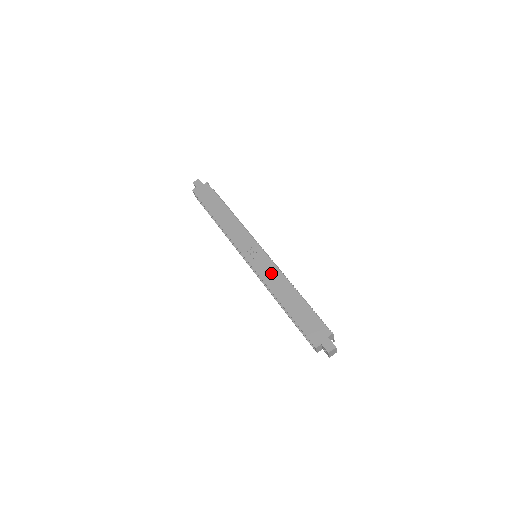
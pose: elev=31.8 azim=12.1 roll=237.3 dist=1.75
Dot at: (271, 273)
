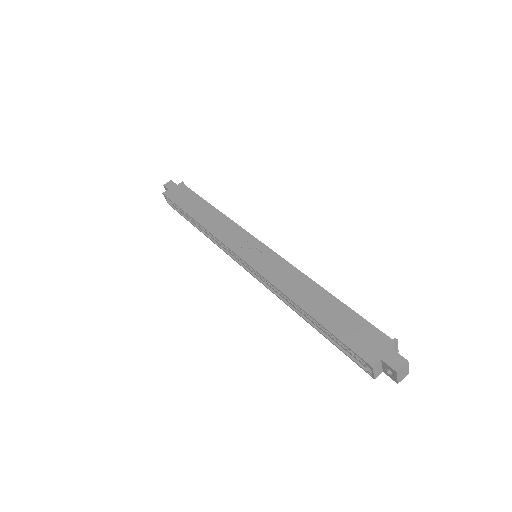
Dot at: (281, 270)
